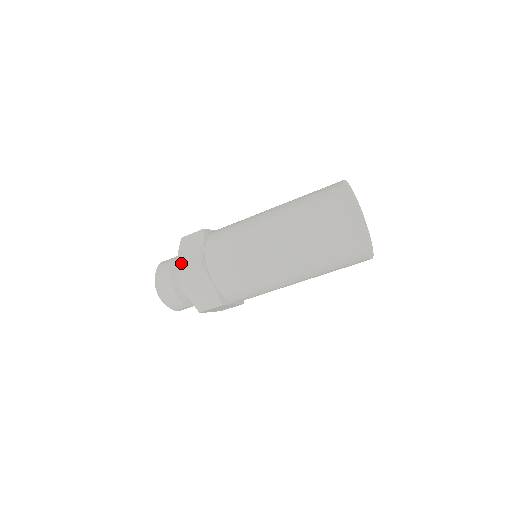
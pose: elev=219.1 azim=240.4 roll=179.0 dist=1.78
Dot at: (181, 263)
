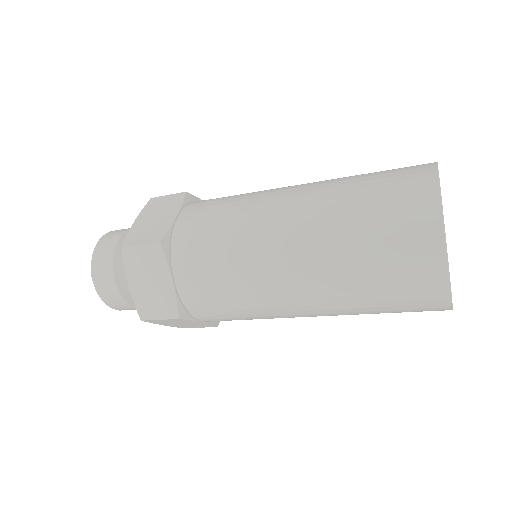
Dot at: (141, 303)
